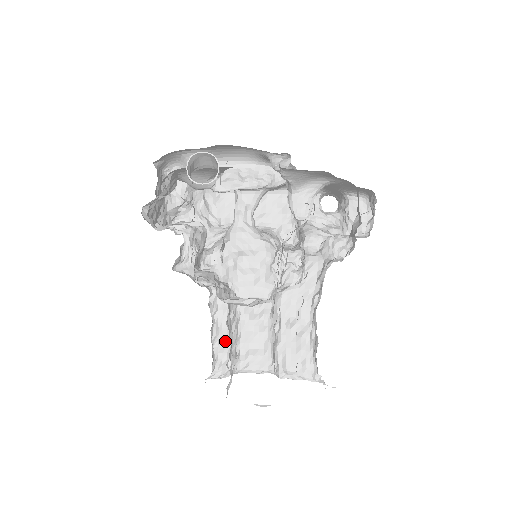
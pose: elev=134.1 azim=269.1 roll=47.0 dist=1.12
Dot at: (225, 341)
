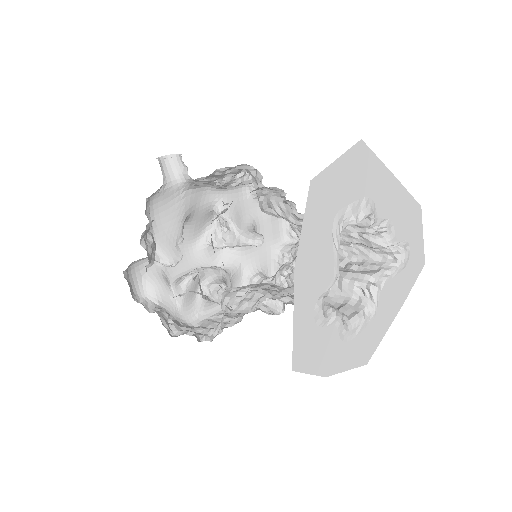
Dot at: occluded
